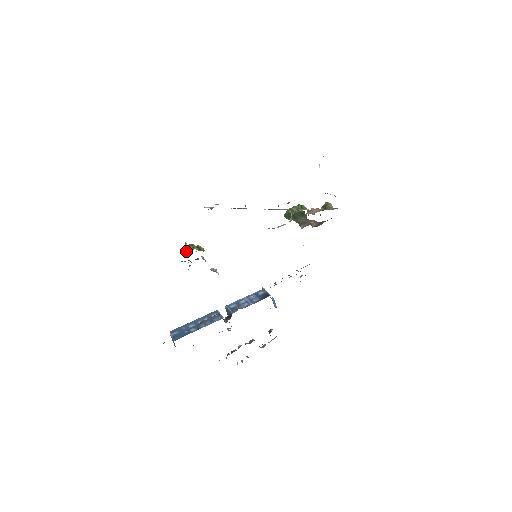
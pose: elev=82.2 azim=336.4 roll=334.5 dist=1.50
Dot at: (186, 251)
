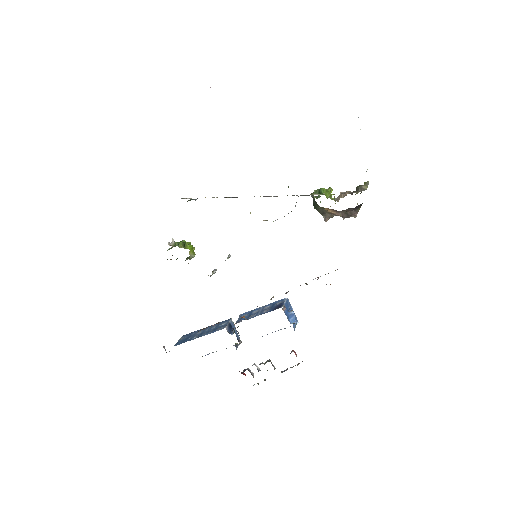
Dot at: (170, 248)
